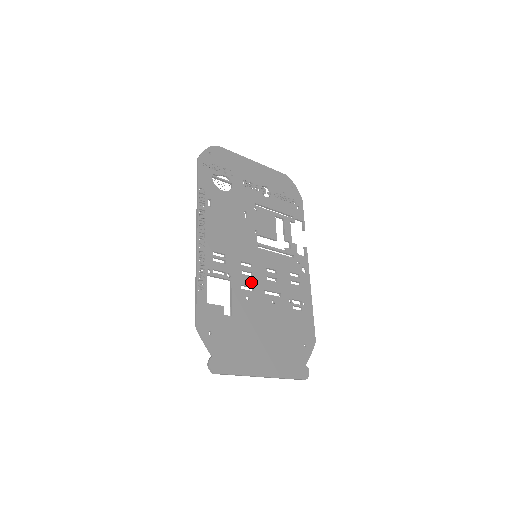
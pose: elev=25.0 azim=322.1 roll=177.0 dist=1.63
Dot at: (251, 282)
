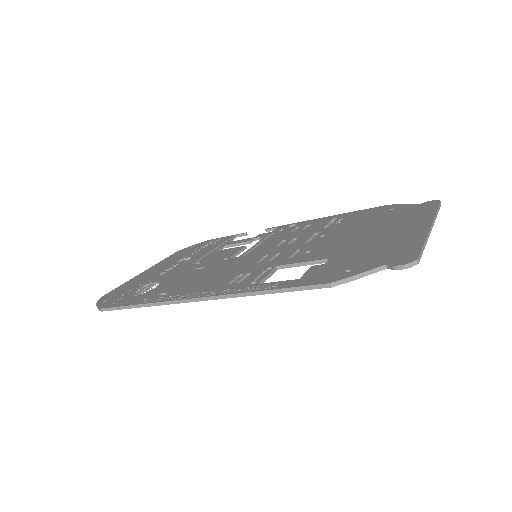
Dot at: (288, 253)
